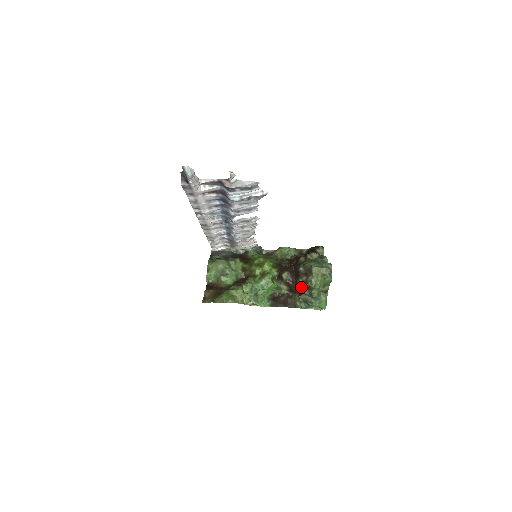
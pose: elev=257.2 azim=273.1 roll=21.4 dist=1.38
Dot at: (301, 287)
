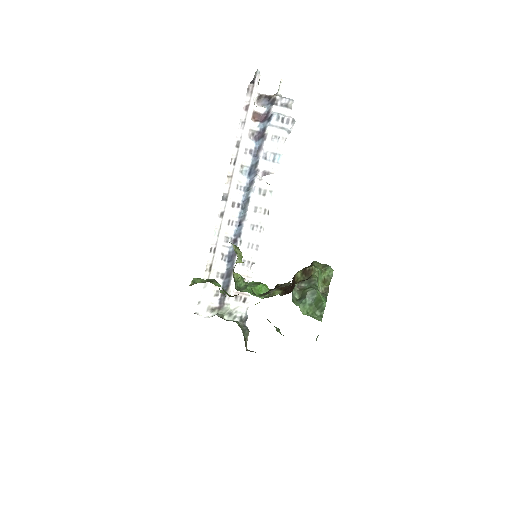
Dot at: (298, 281)
